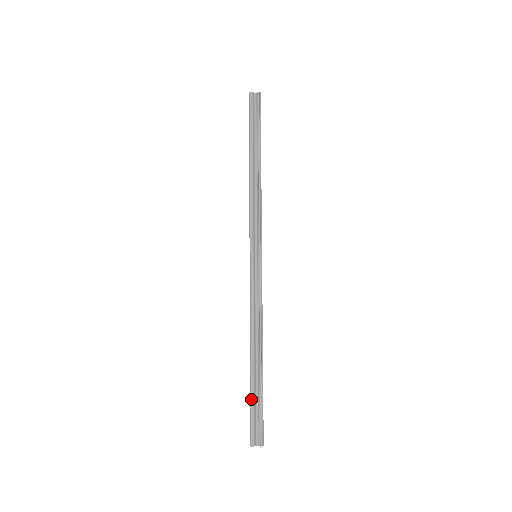
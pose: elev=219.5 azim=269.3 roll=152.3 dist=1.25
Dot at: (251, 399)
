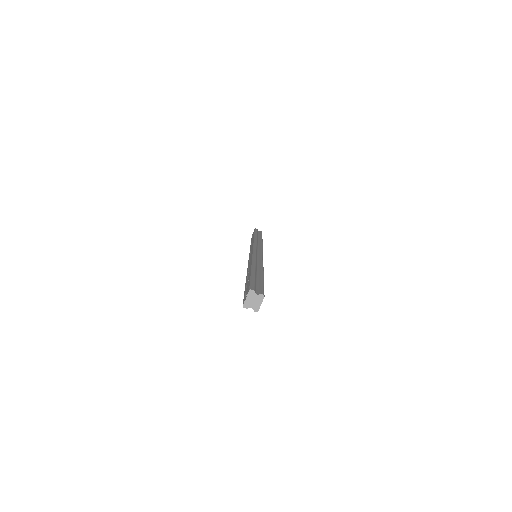
Dot at: (252, 276)
